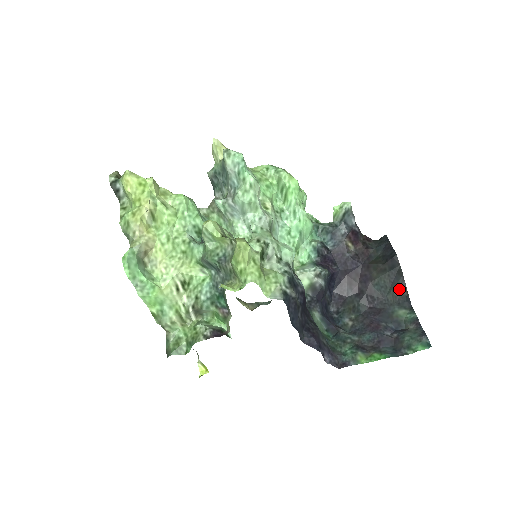
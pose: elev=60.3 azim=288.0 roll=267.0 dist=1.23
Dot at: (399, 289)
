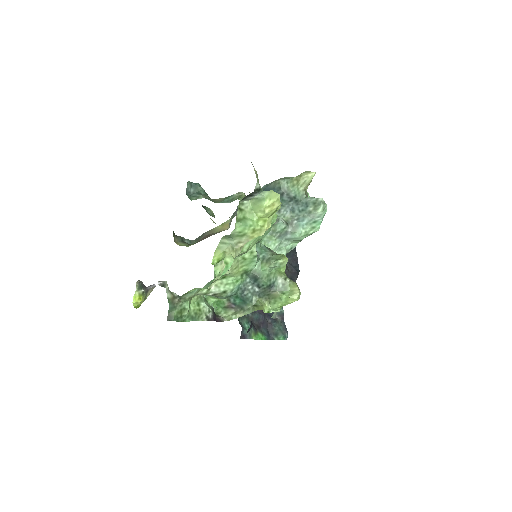
Dot at: occluded
